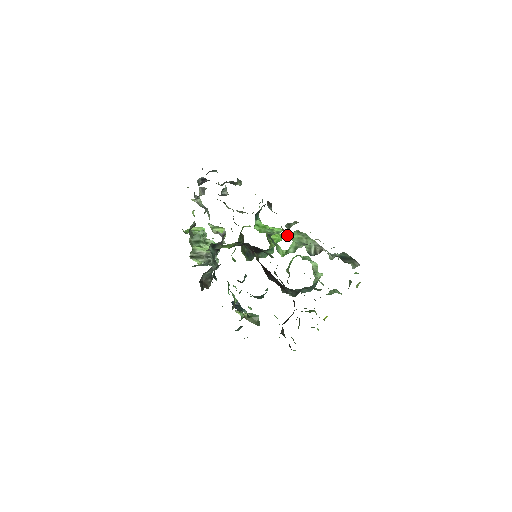
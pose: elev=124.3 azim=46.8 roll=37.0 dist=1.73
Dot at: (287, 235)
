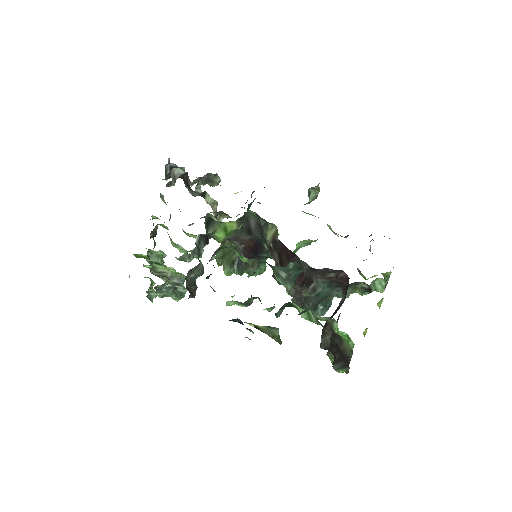
Dot at: (305, 212)
